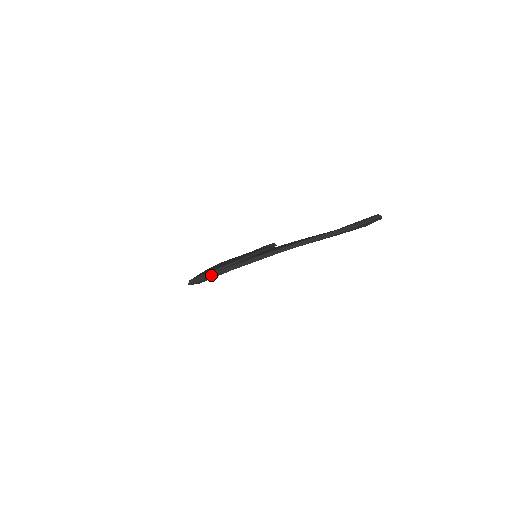
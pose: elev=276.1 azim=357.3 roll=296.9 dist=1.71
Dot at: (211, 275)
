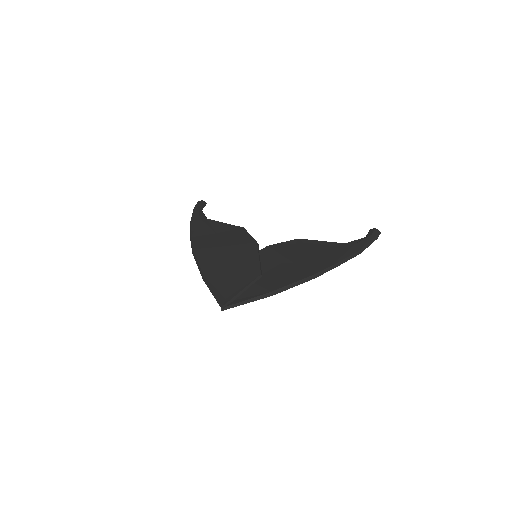
Dot at: (250, 300)
